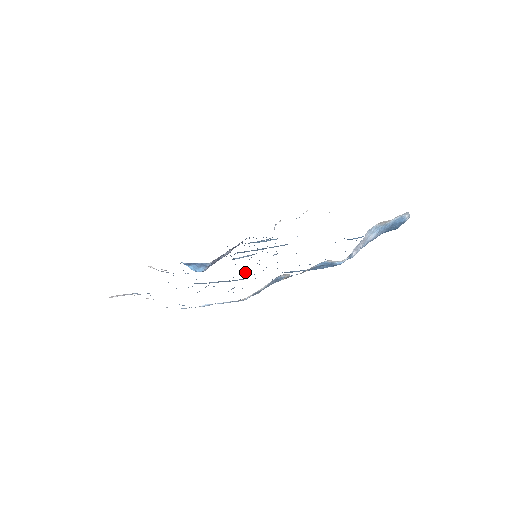
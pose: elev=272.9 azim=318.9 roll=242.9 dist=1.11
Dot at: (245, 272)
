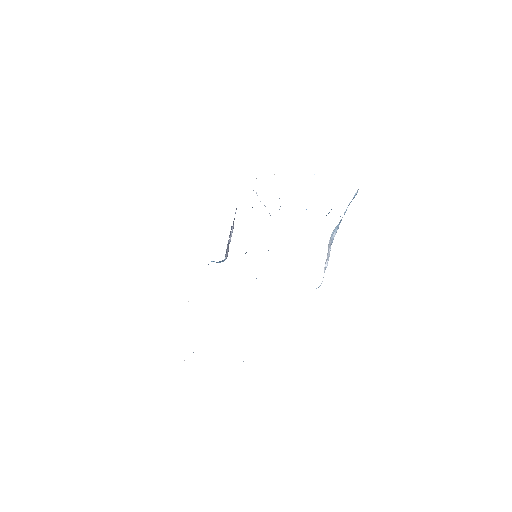
Dot at: occluded
